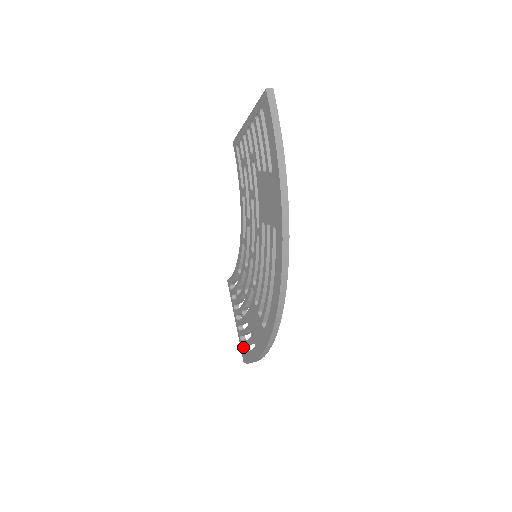
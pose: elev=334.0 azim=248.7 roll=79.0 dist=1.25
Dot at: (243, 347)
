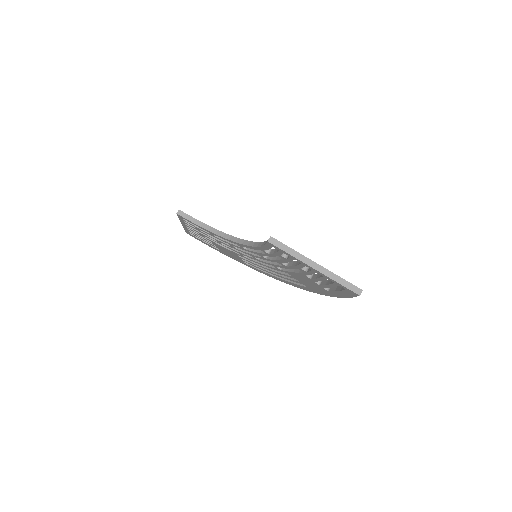
Dot at: (189, 232)
